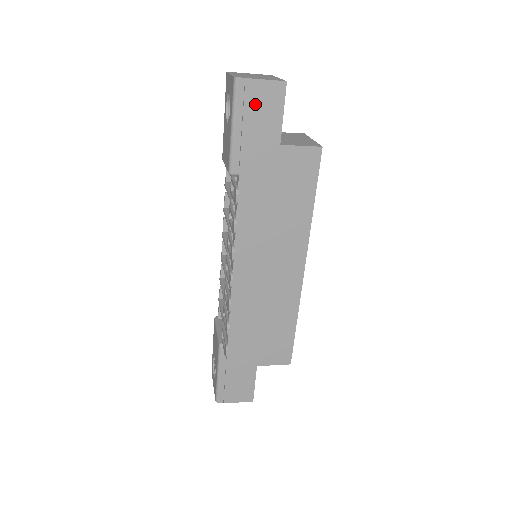
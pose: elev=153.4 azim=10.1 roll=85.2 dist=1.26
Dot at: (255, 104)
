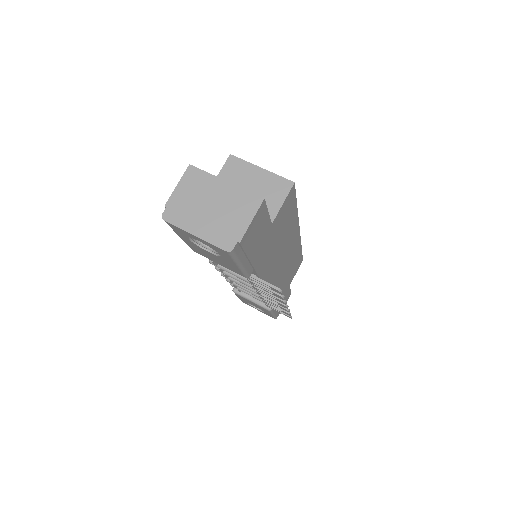
Dot at: (251, 239)
